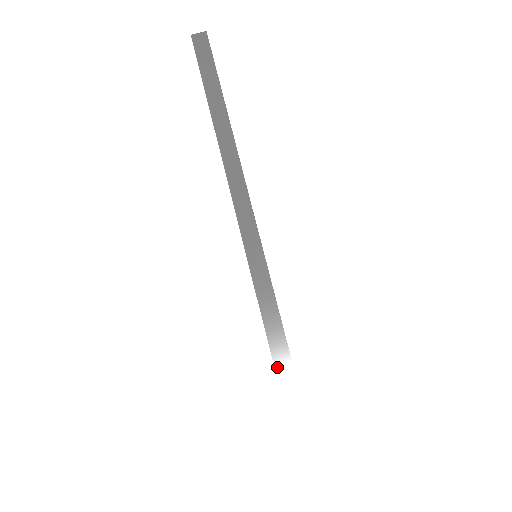
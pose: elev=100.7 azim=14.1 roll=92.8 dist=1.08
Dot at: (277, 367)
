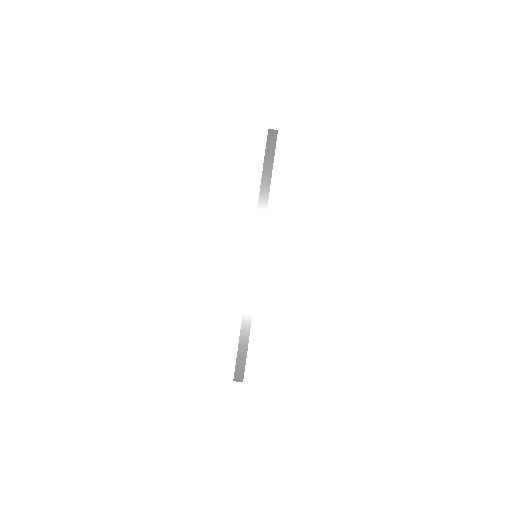
Dot at: (242, 330)
